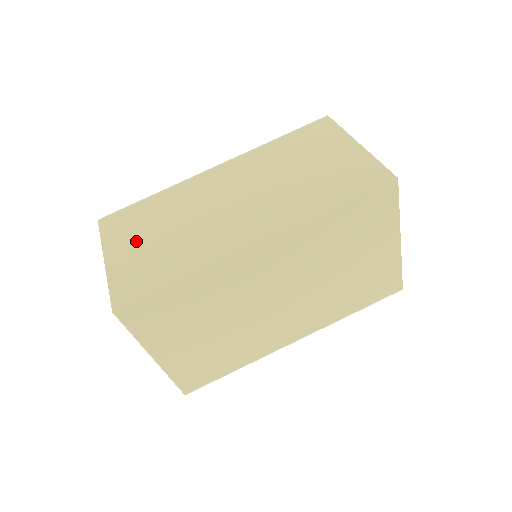
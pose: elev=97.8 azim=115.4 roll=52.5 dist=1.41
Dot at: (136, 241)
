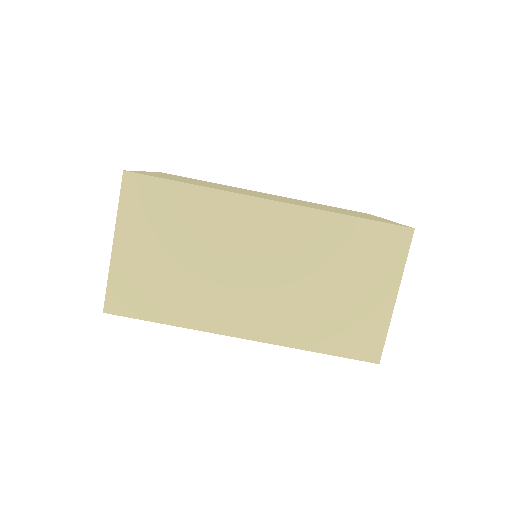
Dot at: (150, 244)
